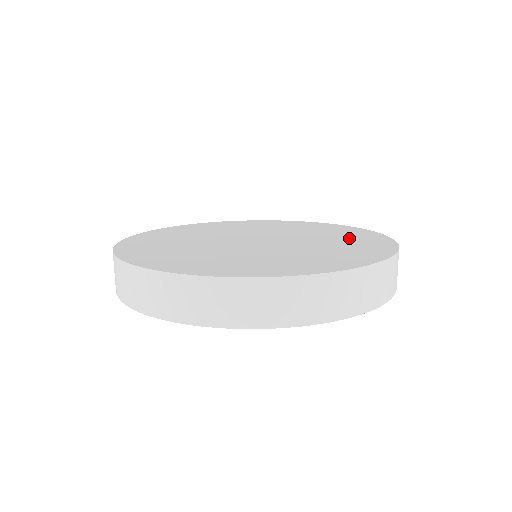
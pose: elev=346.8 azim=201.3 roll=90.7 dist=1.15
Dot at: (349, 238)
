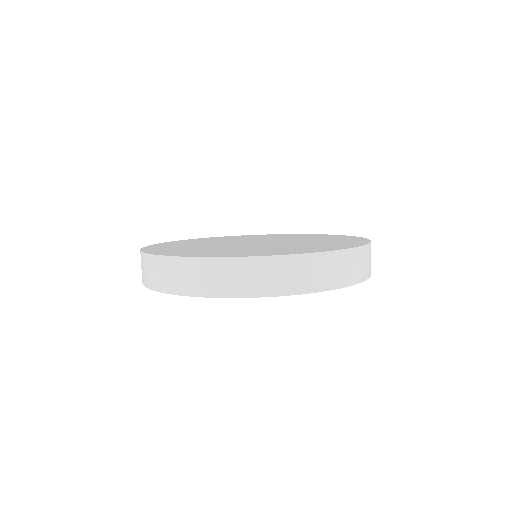
Dot at: (314, 246)
